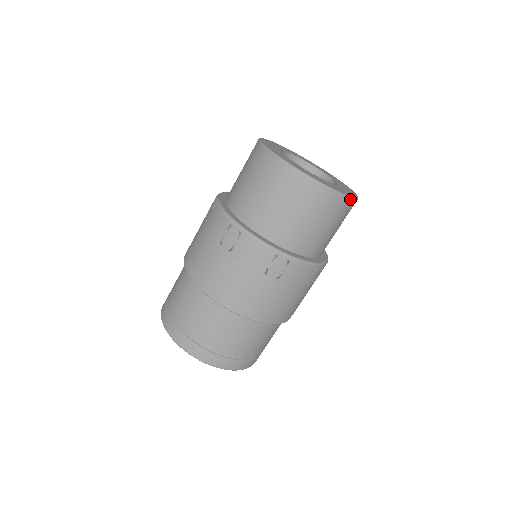
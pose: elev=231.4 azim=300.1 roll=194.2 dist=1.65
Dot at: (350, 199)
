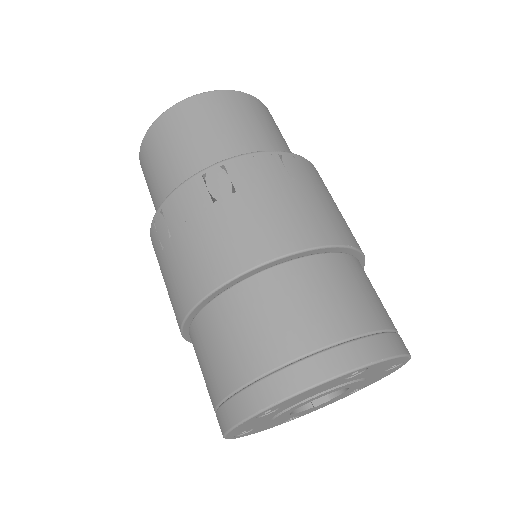
Dot at: (233, 92)
